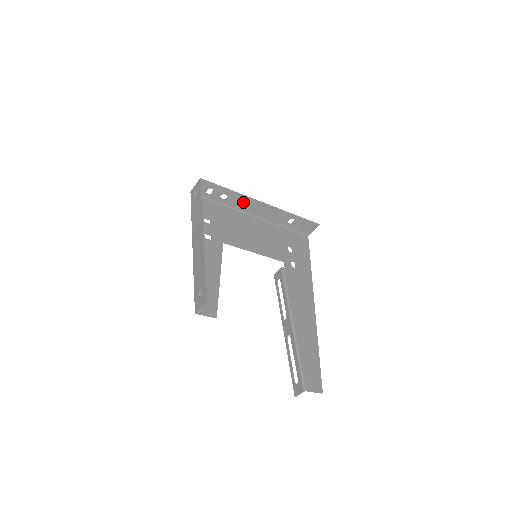
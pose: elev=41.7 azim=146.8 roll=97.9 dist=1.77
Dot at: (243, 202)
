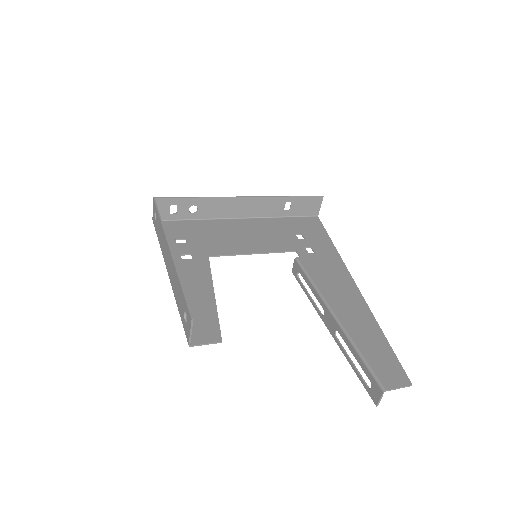
Dot at: (219, 206)
